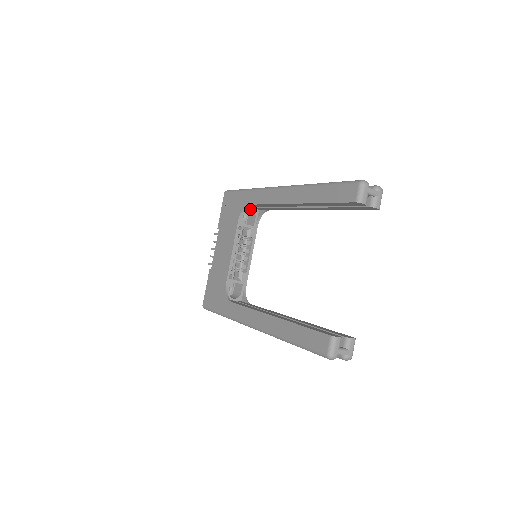
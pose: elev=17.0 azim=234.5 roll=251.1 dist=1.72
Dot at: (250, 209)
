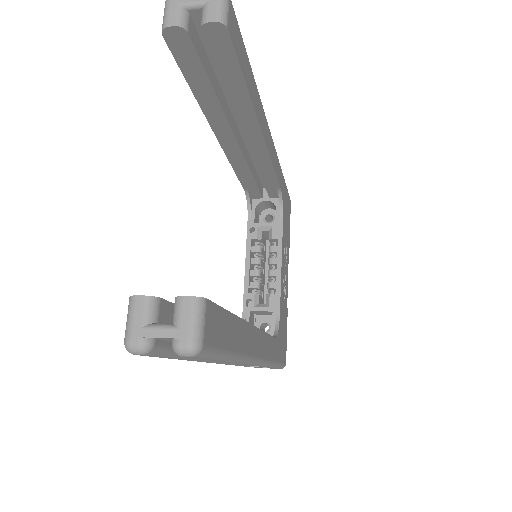
Dot at: (267, 201)
